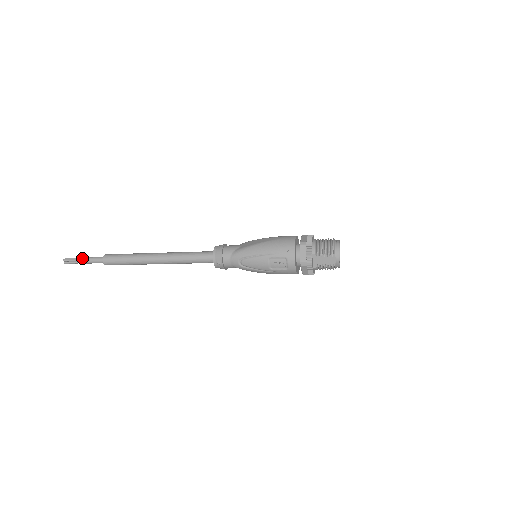
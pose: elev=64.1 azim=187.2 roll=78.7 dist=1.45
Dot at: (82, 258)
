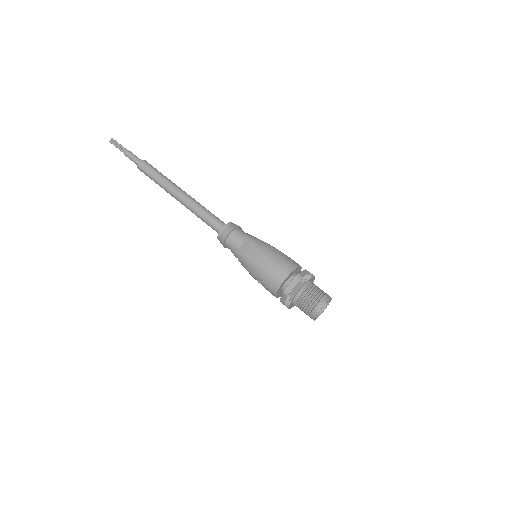
Dot at: (124, 149)
